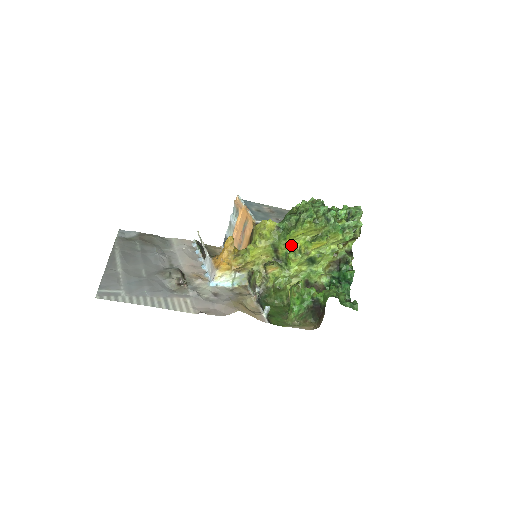
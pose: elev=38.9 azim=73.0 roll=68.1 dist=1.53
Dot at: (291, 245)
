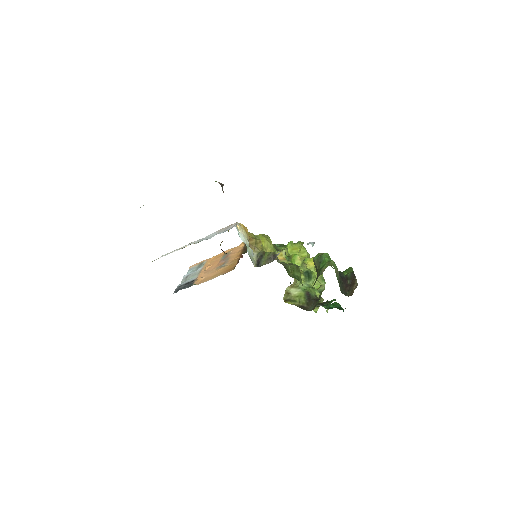
Dot at: occluded
